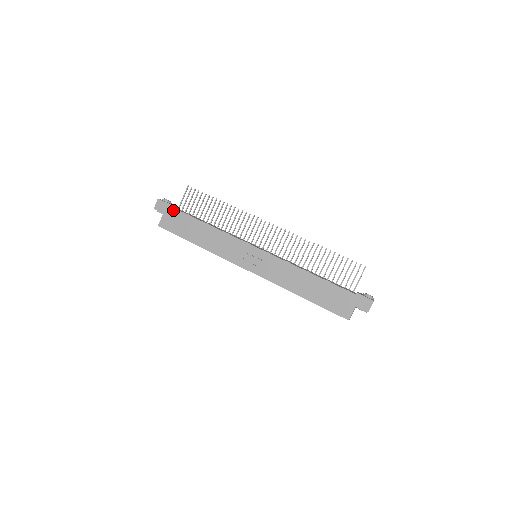
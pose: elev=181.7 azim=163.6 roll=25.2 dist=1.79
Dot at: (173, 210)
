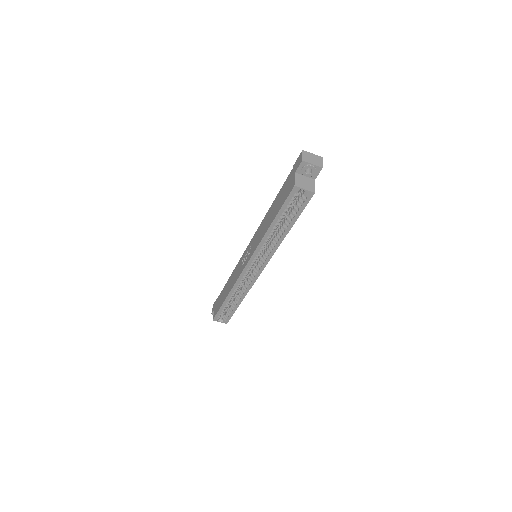
Dot at: occluded
